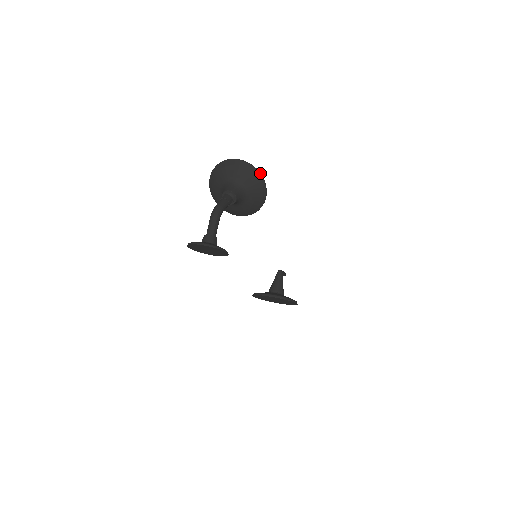
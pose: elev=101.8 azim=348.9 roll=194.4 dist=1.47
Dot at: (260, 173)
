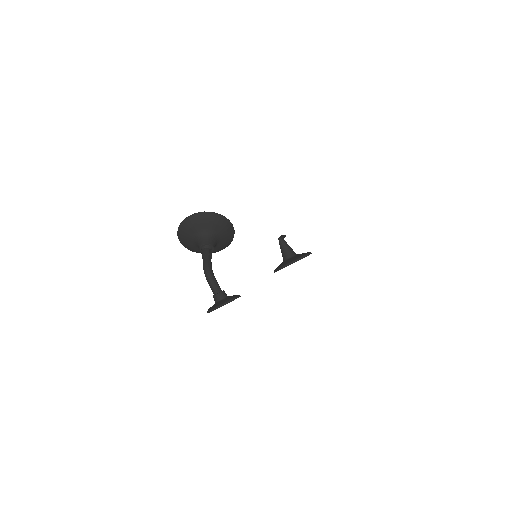
Dot at: (214, 213)
